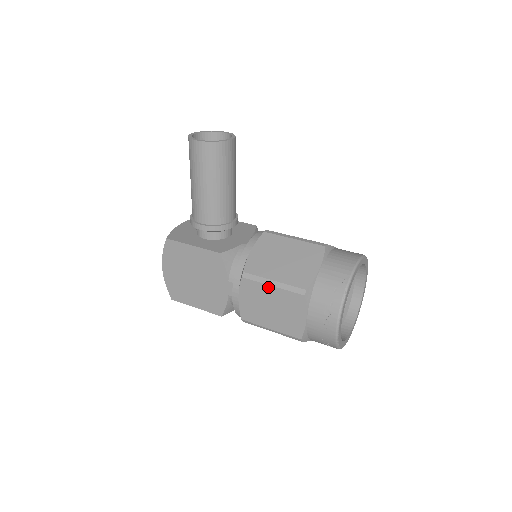
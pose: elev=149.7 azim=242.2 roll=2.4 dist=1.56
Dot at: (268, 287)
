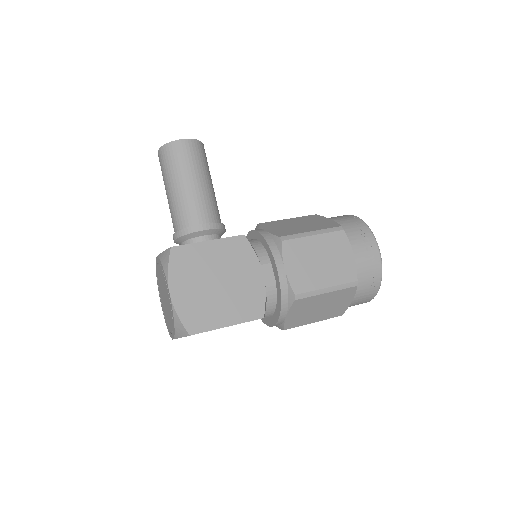
Dot at: (310, 238)
